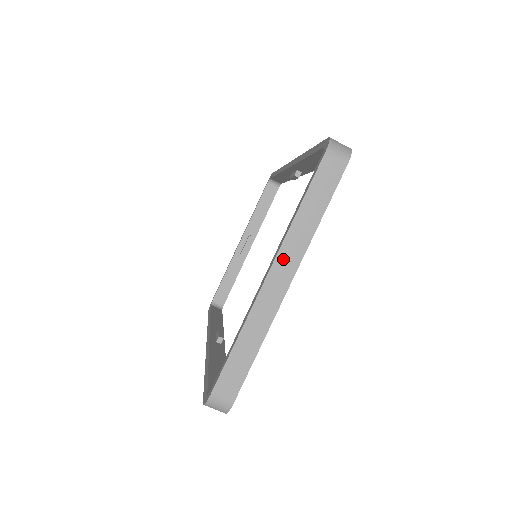
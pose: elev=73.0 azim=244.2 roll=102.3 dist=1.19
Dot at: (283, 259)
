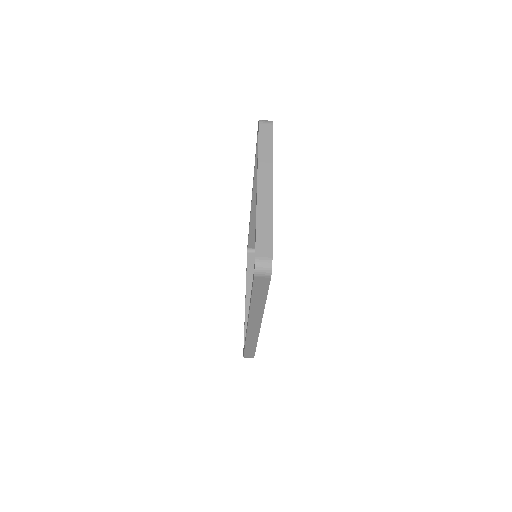
Dot at: (262, 174)
